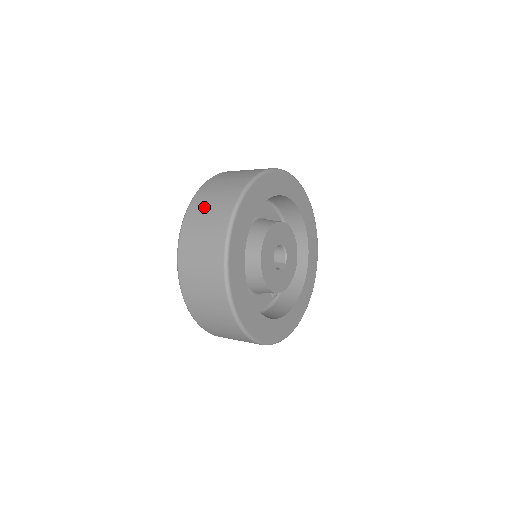
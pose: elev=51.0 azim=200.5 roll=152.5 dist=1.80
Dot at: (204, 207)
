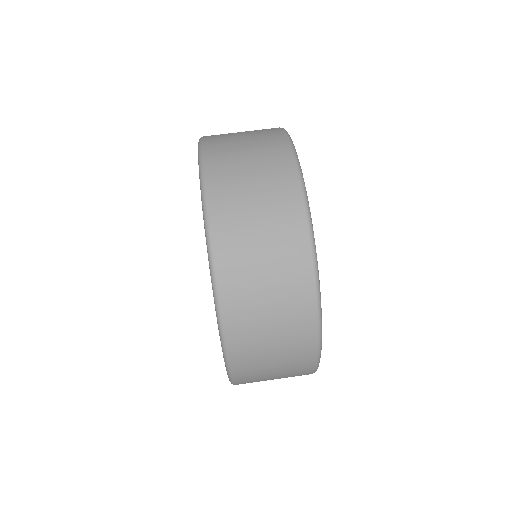
Dot at: (249, 250)
